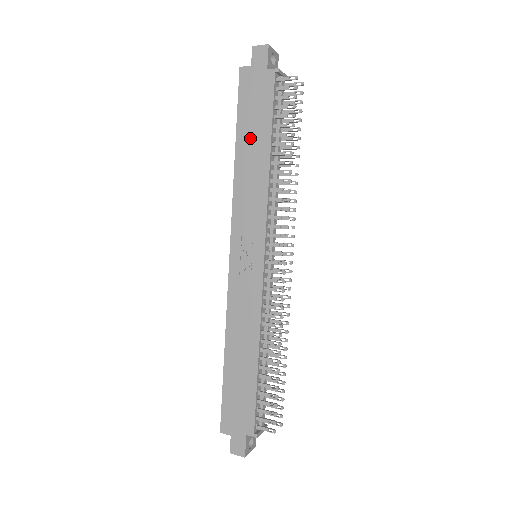
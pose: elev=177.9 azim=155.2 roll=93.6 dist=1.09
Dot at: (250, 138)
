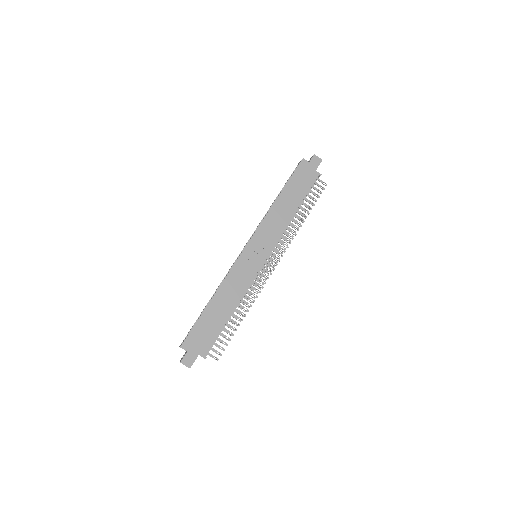
Dot at: (290, 195)
